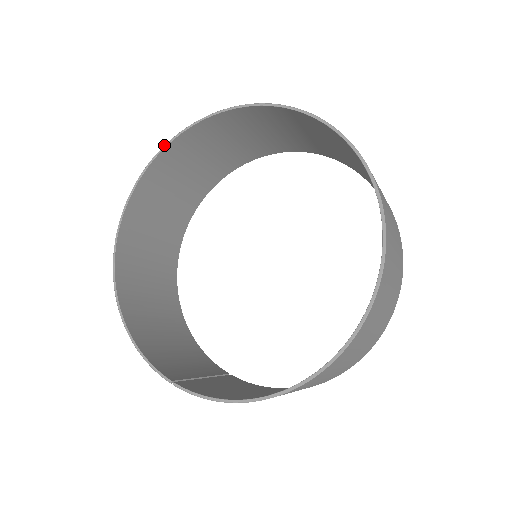
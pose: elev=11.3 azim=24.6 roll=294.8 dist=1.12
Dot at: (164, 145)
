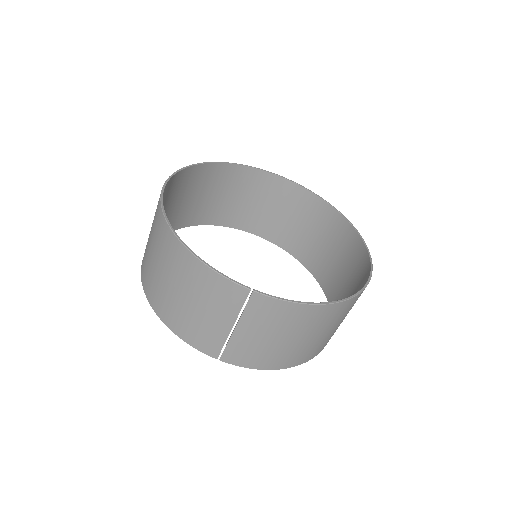
Dot at: (197, 163)
